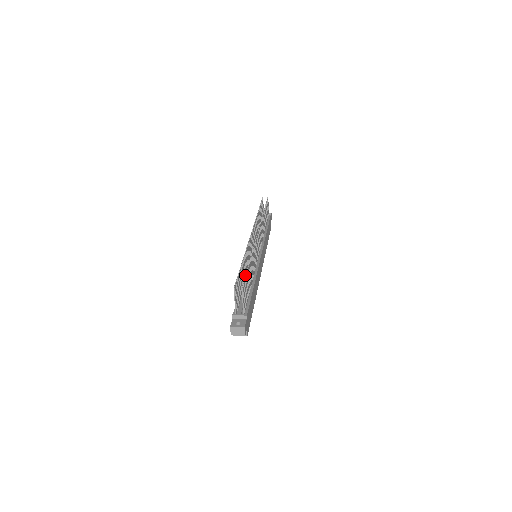
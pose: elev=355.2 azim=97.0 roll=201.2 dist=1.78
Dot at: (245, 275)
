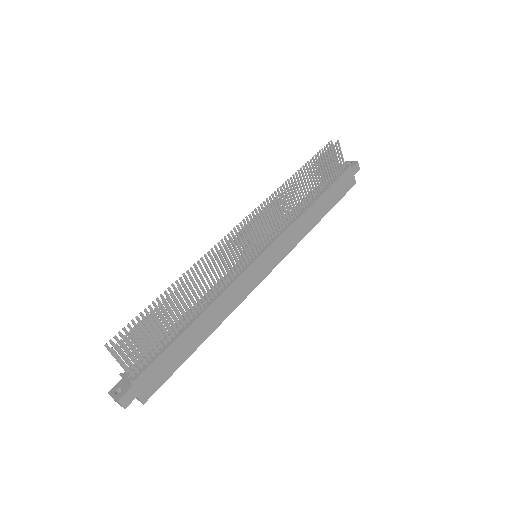
Dot at: (141, 320)
